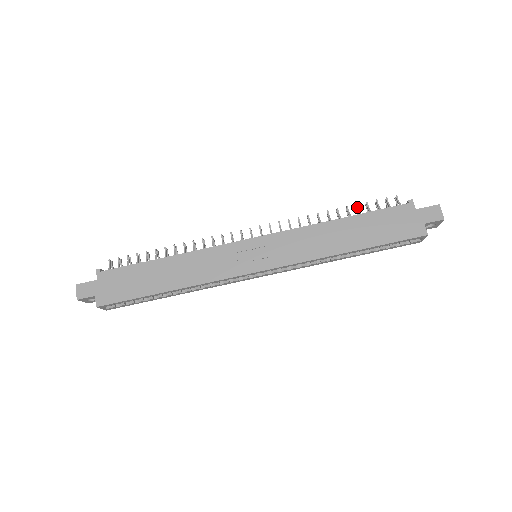
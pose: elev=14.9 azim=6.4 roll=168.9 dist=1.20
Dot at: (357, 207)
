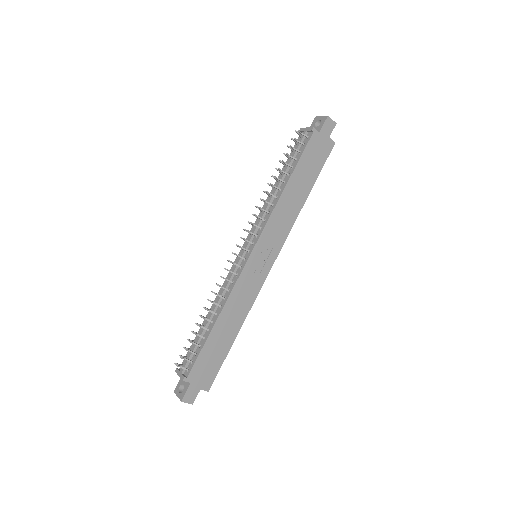
Dot at: (284, 163)
